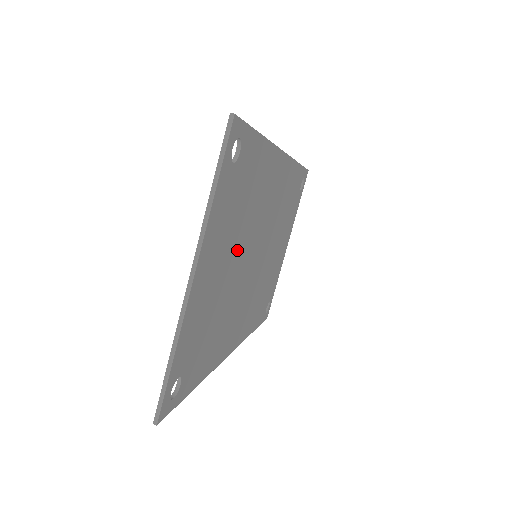
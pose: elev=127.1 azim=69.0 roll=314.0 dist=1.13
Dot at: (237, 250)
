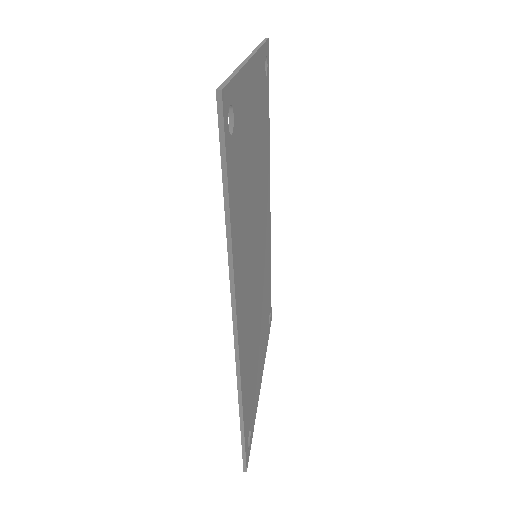
Dot at: (257, 167)
